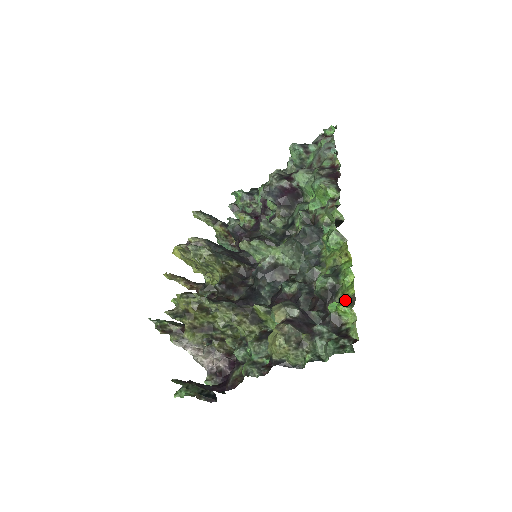
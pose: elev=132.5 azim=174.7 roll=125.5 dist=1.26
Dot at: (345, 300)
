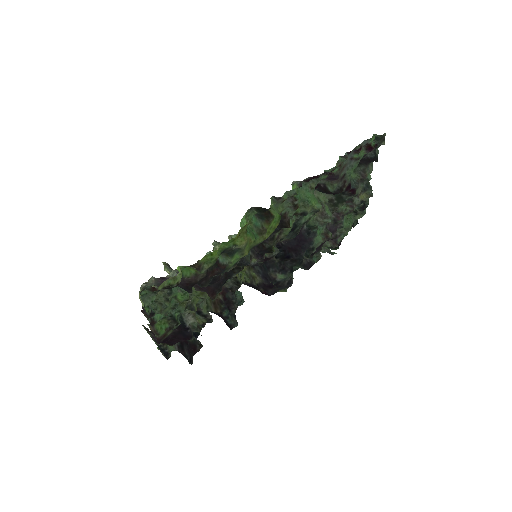
Dot at: (198, 267)
